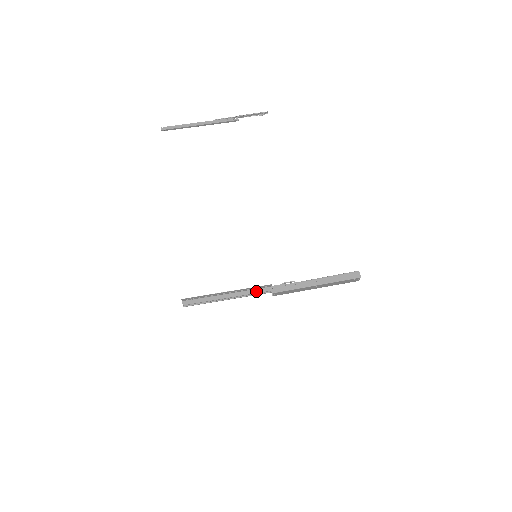
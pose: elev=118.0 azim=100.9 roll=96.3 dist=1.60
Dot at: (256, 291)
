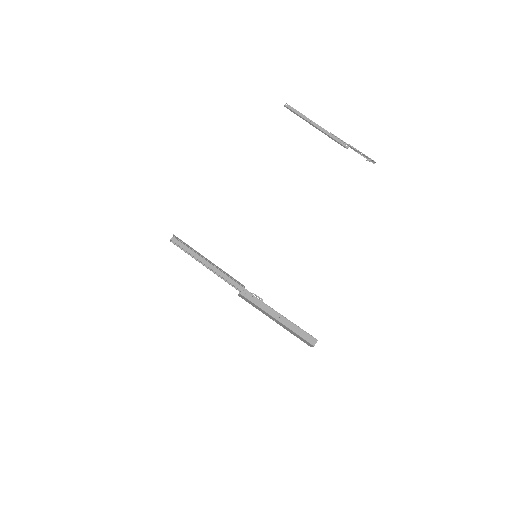
Dot at: (229, 280)
